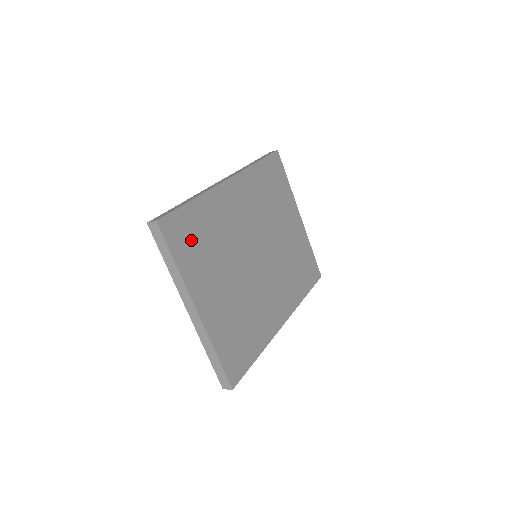
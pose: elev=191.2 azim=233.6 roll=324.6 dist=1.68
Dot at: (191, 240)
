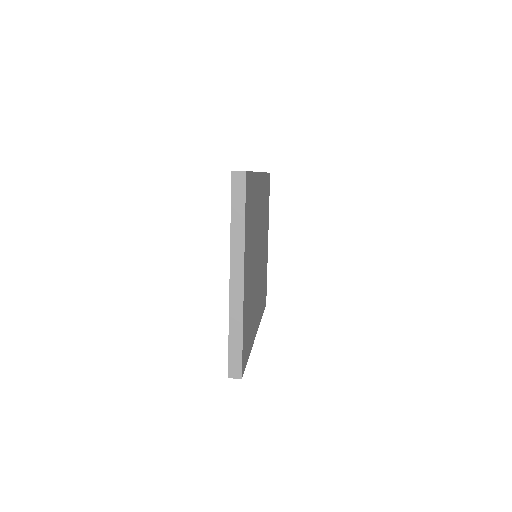
Dot at: (250, 208)
